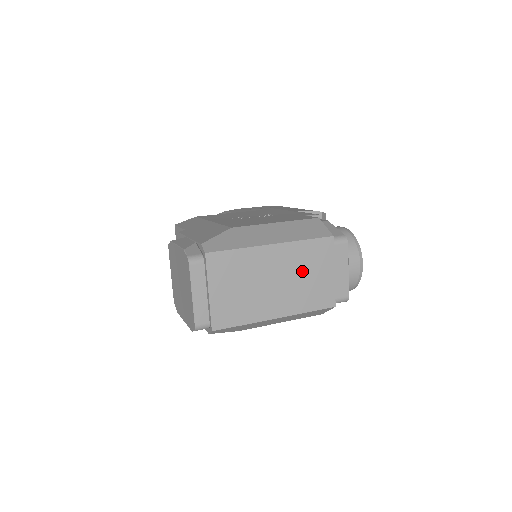
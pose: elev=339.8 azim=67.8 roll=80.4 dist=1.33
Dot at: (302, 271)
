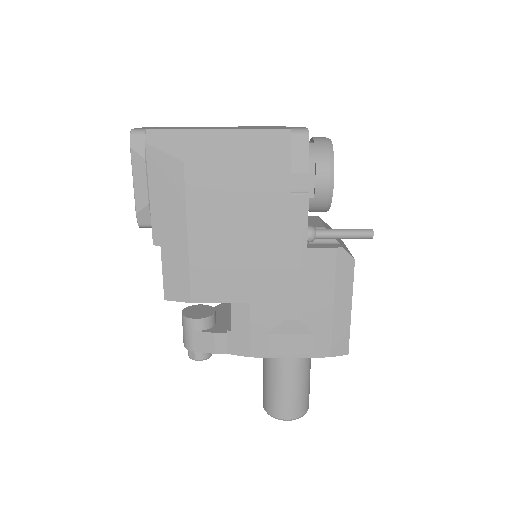
Dot at: occluded
